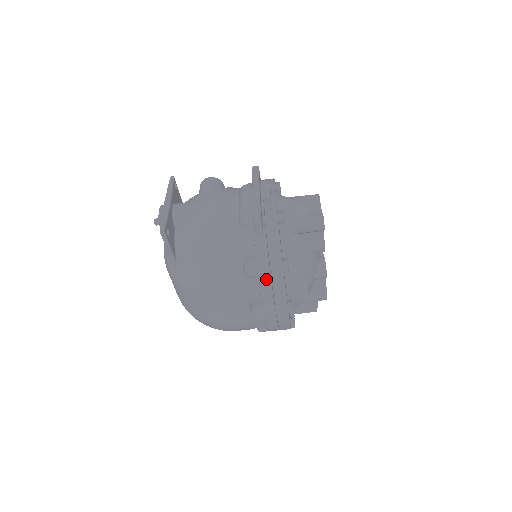
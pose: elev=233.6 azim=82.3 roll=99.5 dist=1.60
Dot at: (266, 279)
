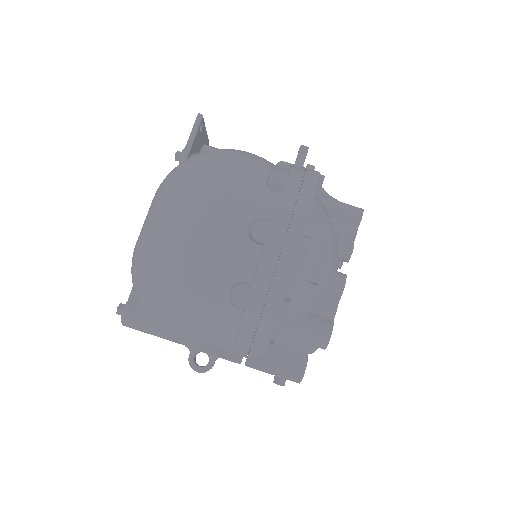
Dot at: (293, 187)
